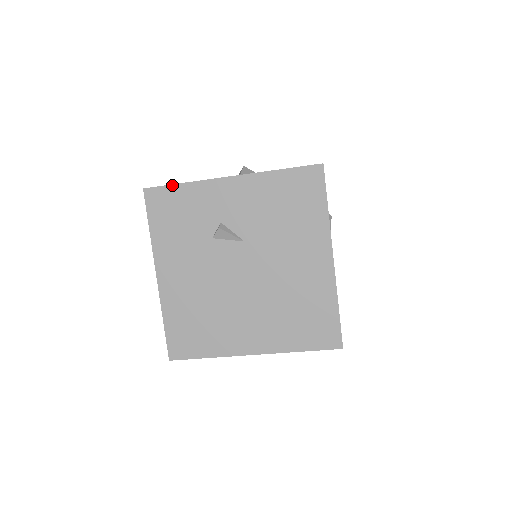
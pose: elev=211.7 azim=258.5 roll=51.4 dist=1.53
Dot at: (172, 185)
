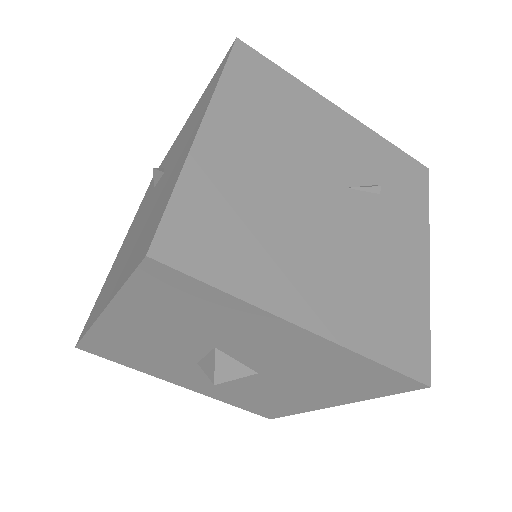
Dot at: occluded
